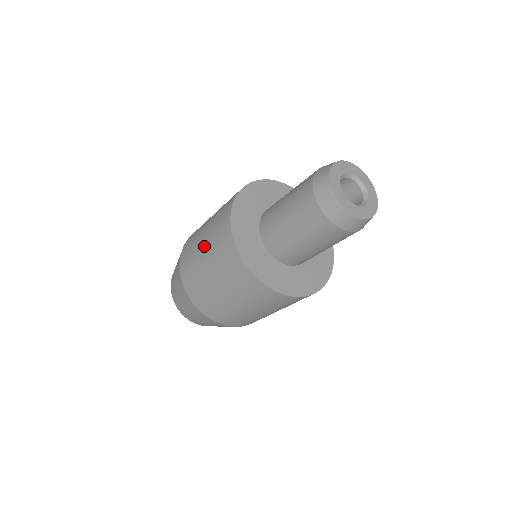
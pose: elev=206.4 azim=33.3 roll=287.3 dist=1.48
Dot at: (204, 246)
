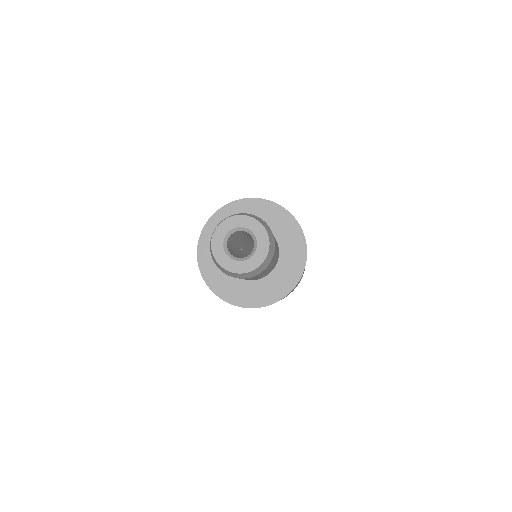
Dot at: occluded
